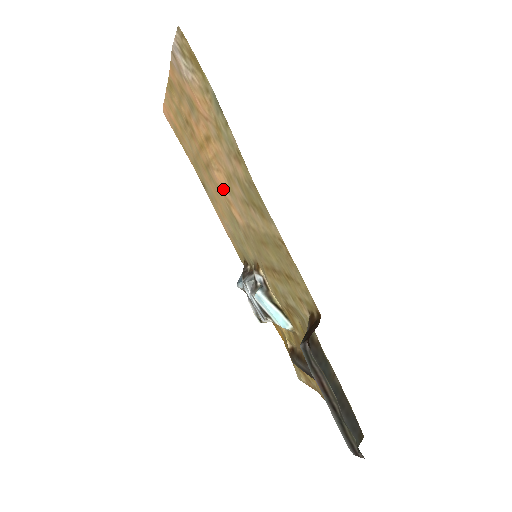
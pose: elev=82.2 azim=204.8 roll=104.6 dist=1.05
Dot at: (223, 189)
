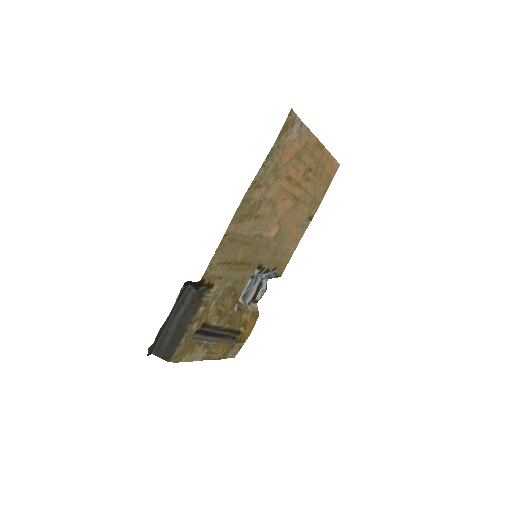
Dot at: (282, 213)
